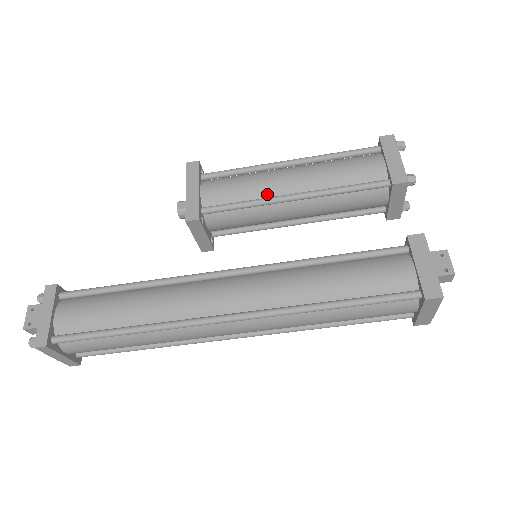
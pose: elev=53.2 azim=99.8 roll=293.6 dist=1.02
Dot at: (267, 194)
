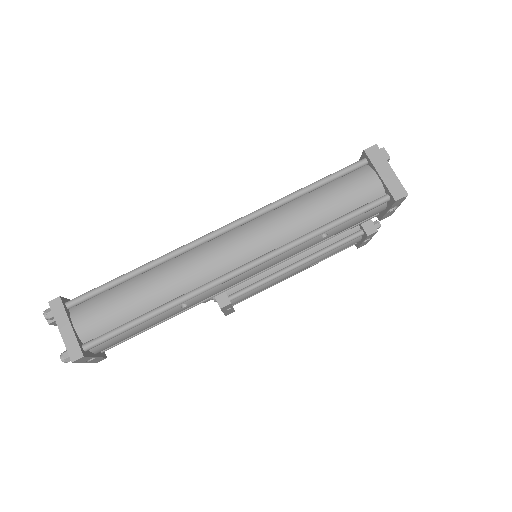
Dot at: occluded
